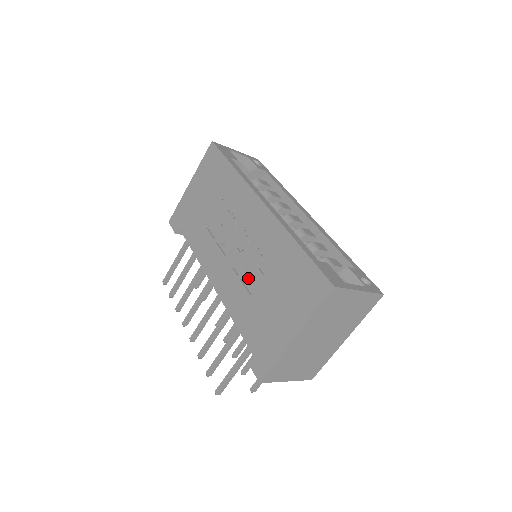
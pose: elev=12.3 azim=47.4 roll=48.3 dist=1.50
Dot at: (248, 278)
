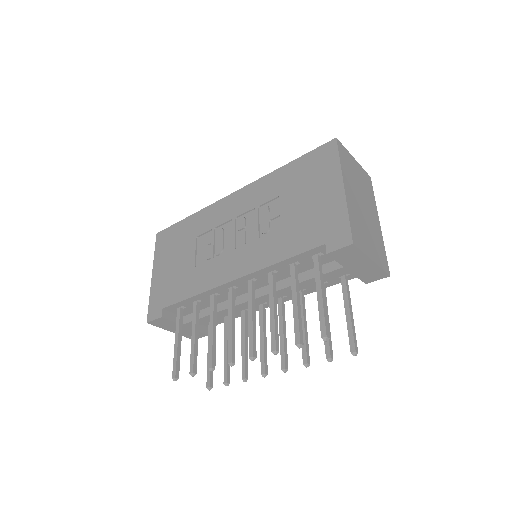
Dot at: (267, 226)
